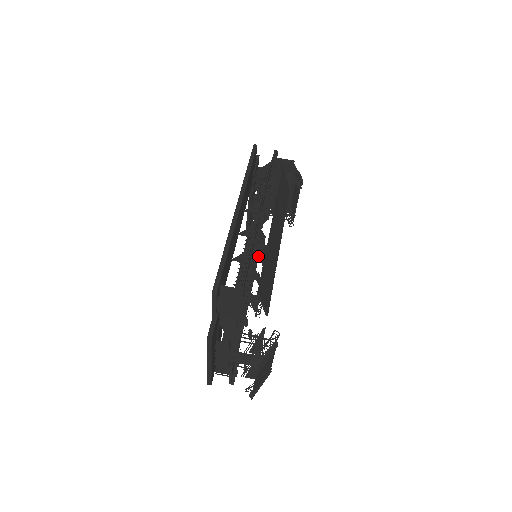
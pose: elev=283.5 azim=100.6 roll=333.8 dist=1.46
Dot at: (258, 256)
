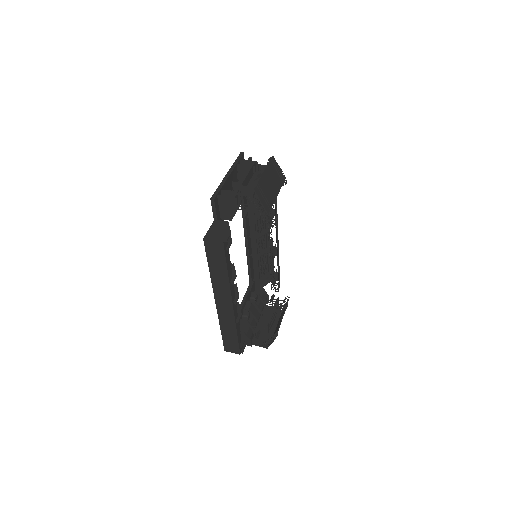
Dot at: occluded
